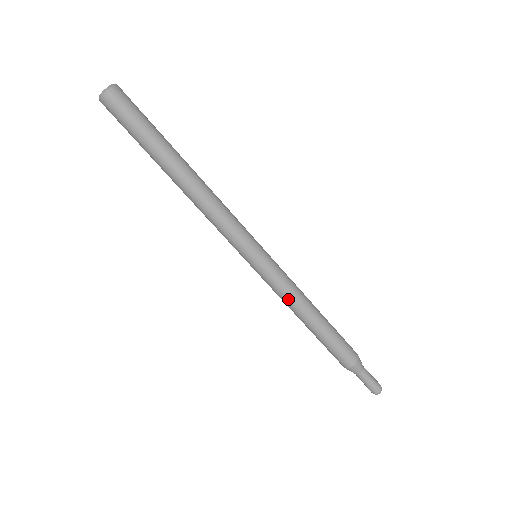
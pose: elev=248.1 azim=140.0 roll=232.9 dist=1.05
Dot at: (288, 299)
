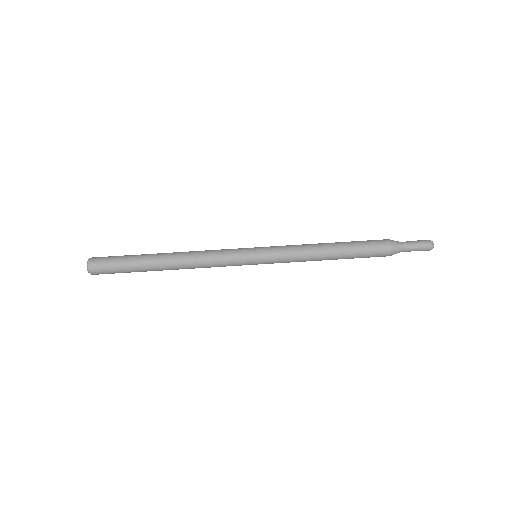
Dot at: (301, 261)
